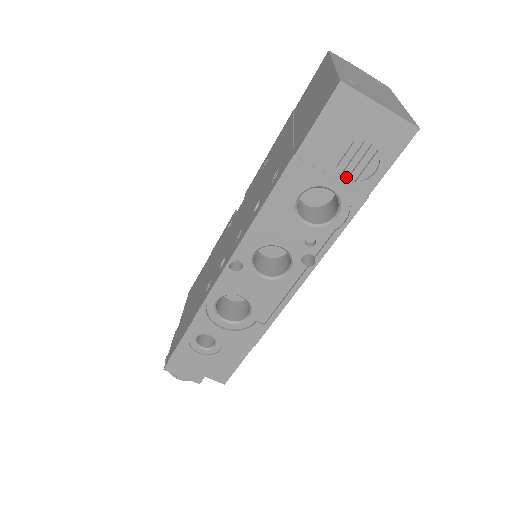
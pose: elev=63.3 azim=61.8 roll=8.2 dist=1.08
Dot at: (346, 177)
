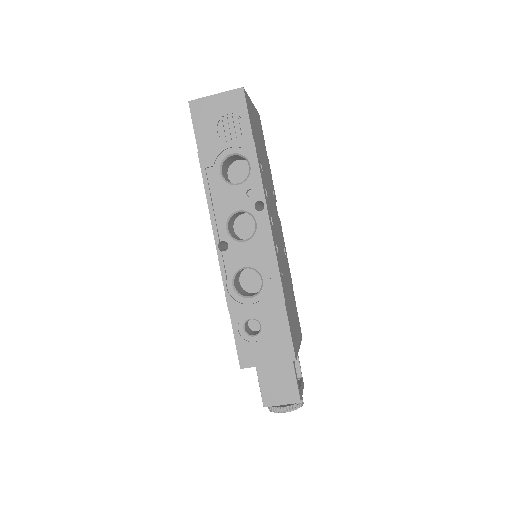
Dot at: (234, 141)
